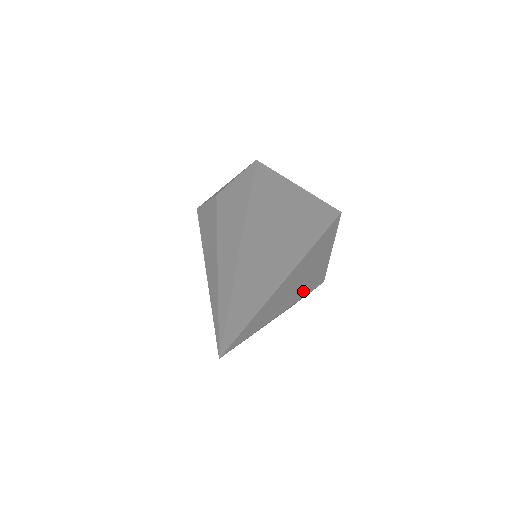
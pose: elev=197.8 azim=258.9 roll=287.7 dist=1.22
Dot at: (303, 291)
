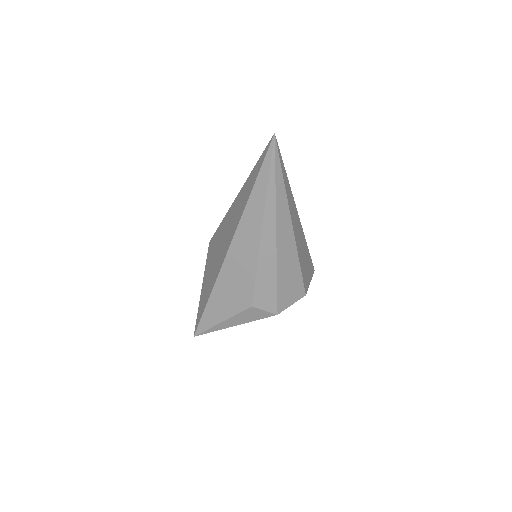
Dot at: (298, 251)
